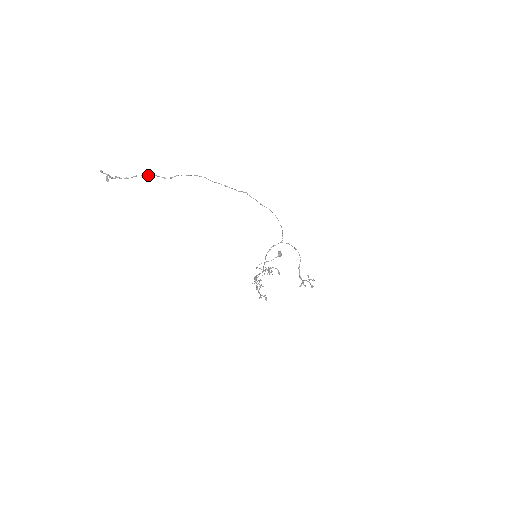
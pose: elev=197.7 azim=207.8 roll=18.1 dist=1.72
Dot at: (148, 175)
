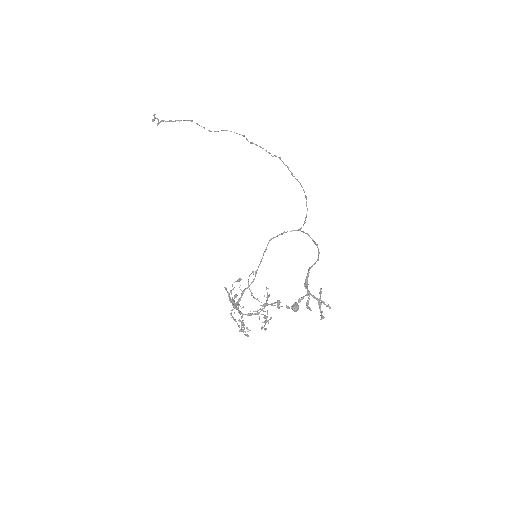
Dot at: (191, 120)
